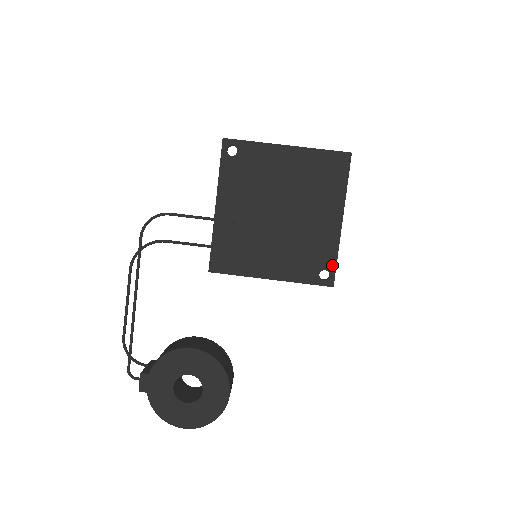
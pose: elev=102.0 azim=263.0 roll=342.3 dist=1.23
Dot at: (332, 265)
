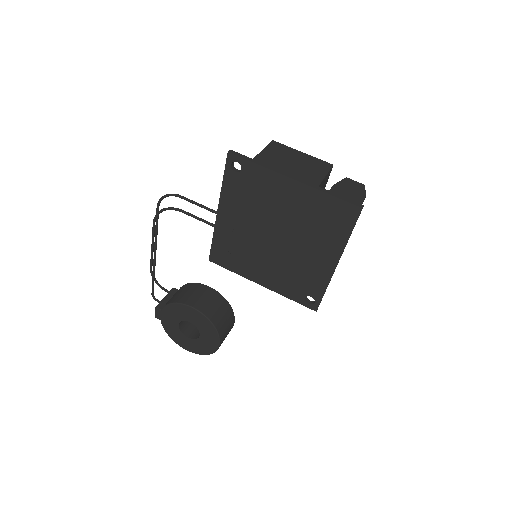
Dot at: (319, 296)
